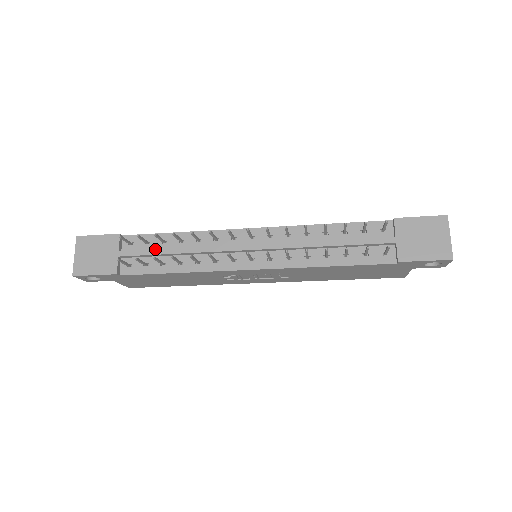
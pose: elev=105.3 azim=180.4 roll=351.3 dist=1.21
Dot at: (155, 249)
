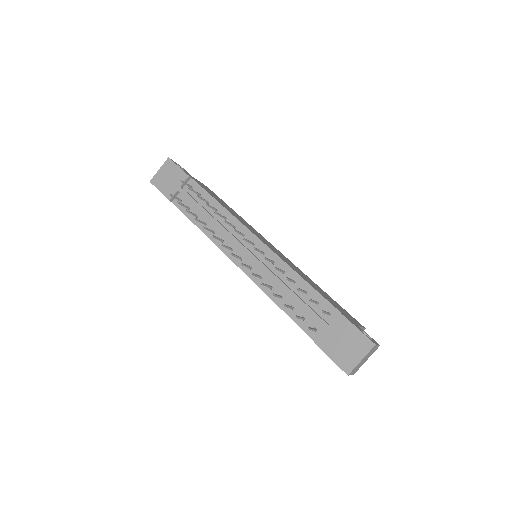
Dot at: (198, 203)
